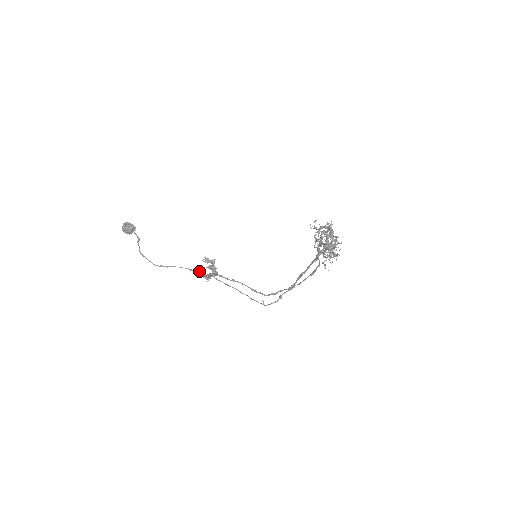
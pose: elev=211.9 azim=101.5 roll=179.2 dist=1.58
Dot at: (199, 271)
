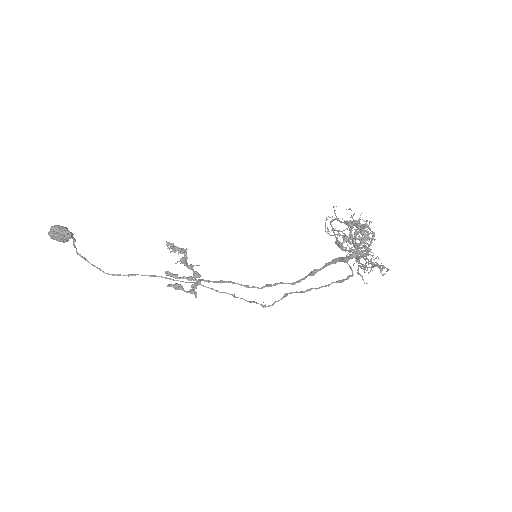
Dot at: (181, 285)
